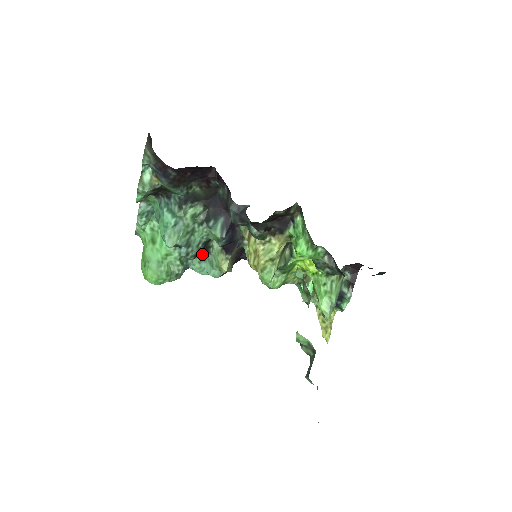
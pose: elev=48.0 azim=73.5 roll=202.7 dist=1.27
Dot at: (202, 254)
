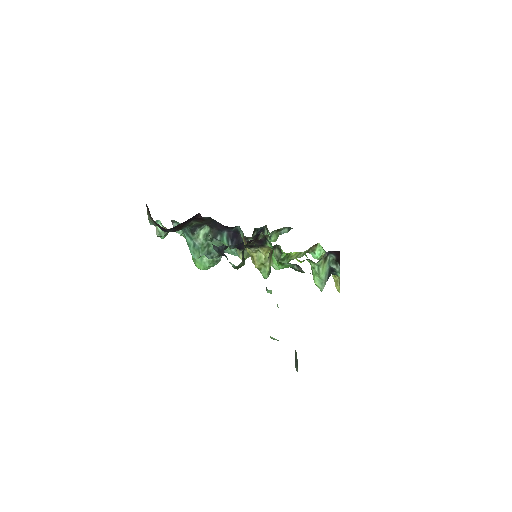
Dot at: occluded
